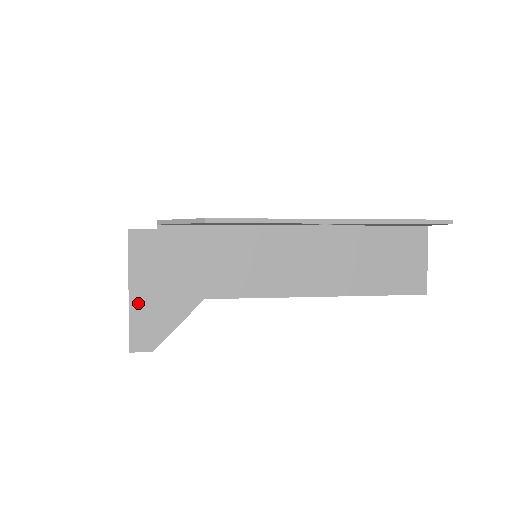
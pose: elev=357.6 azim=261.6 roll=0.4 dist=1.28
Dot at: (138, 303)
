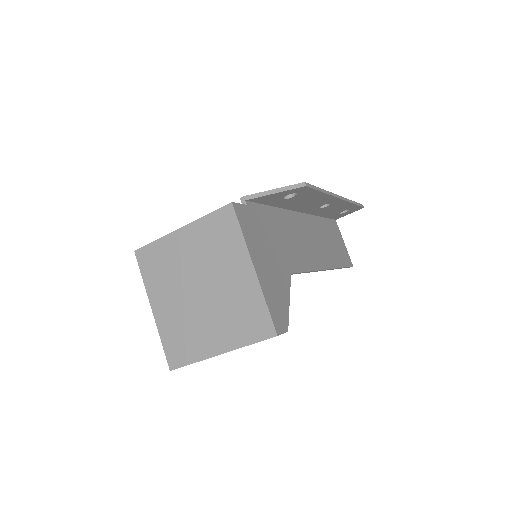
Dot at: (263, 280)
